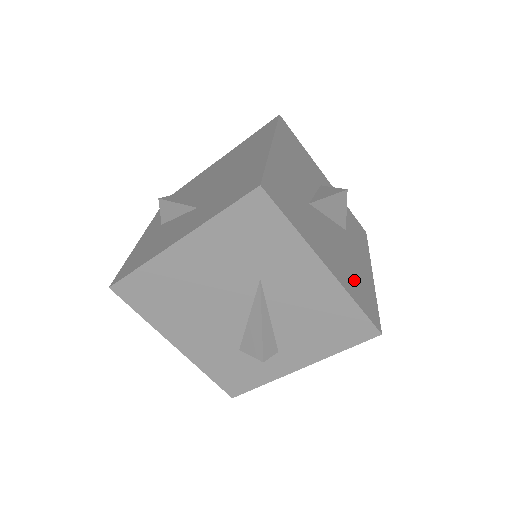
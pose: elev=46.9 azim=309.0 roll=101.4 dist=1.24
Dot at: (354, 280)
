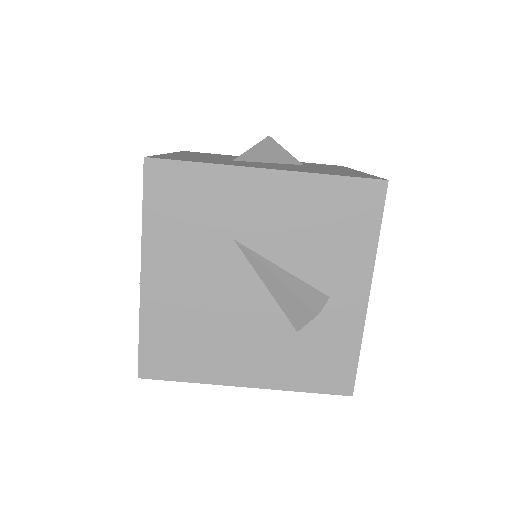
Dot at: occluded
